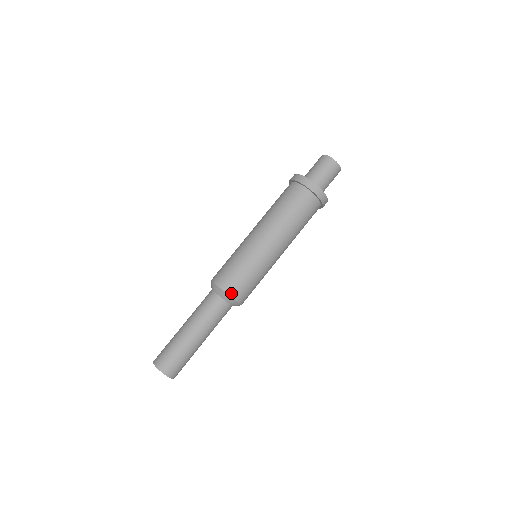
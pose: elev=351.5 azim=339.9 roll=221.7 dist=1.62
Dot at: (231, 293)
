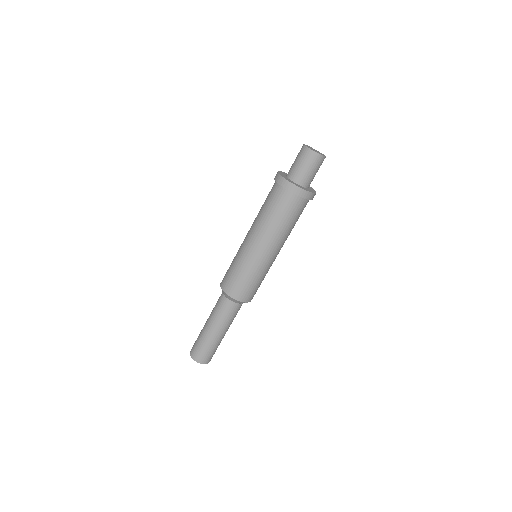
Dot at: (248, 300)
